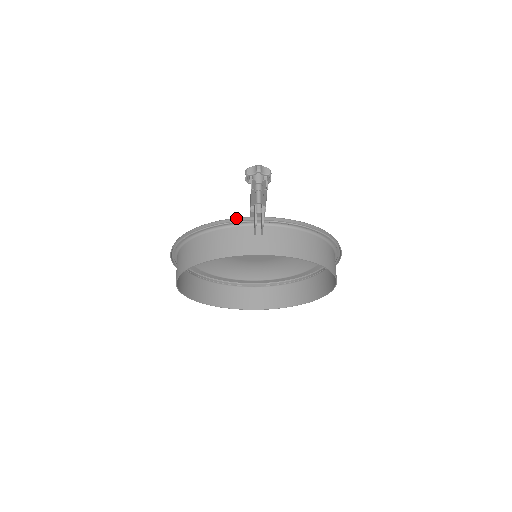
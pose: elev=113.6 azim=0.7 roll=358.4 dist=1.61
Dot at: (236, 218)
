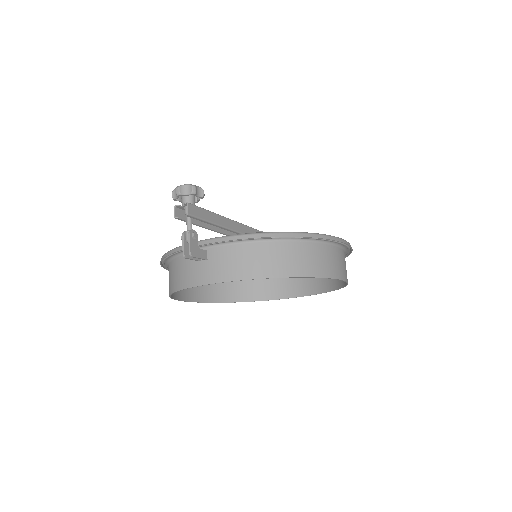
Dot at: (180, 247)
